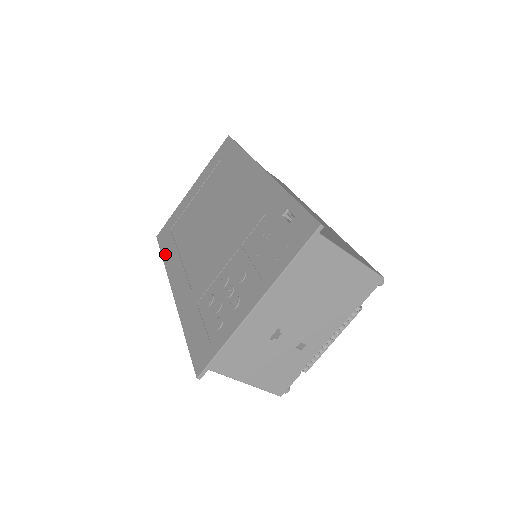
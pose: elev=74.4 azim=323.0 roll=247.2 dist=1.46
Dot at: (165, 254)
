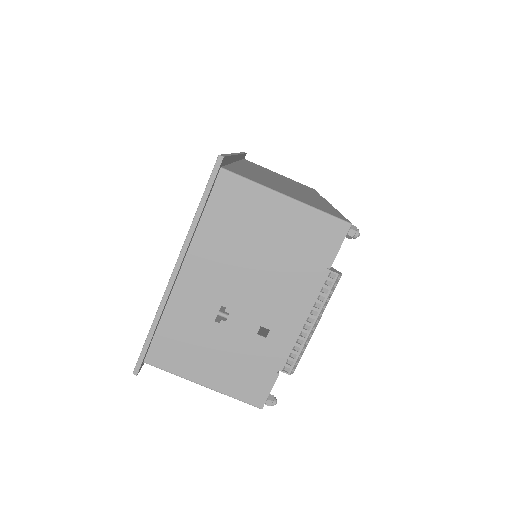
Dot at: occluded
